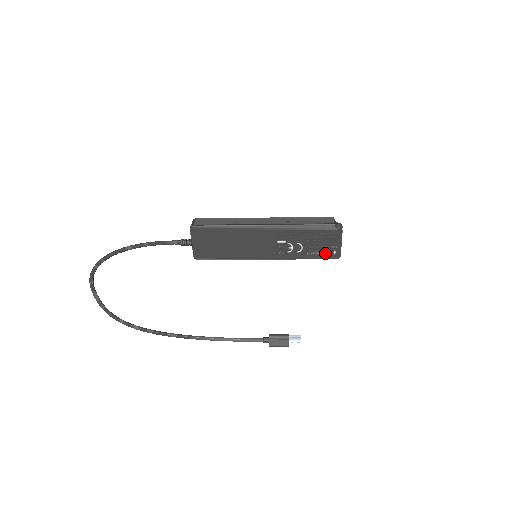
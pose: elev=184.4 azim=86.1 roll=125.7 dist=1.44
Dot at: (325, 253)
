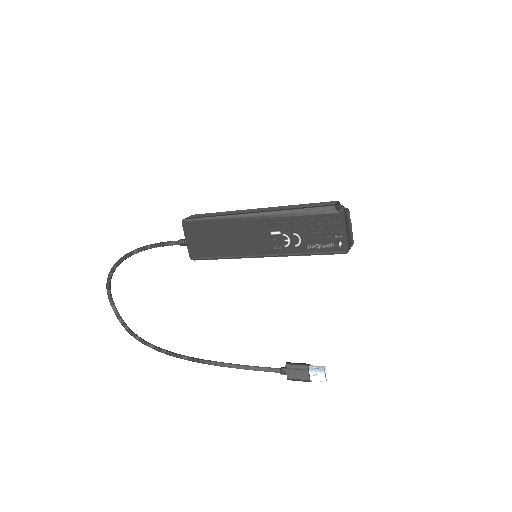
Dot at: (329, 246)
